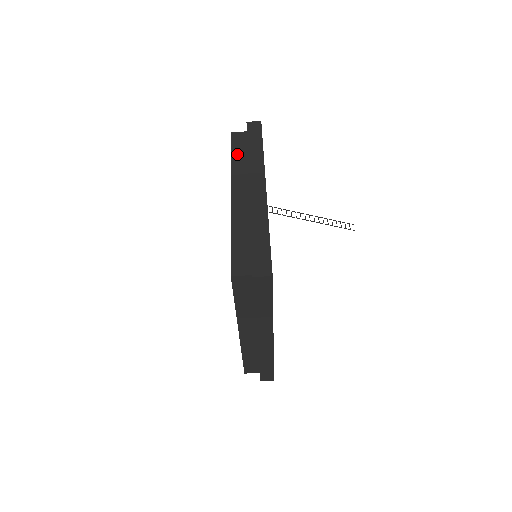
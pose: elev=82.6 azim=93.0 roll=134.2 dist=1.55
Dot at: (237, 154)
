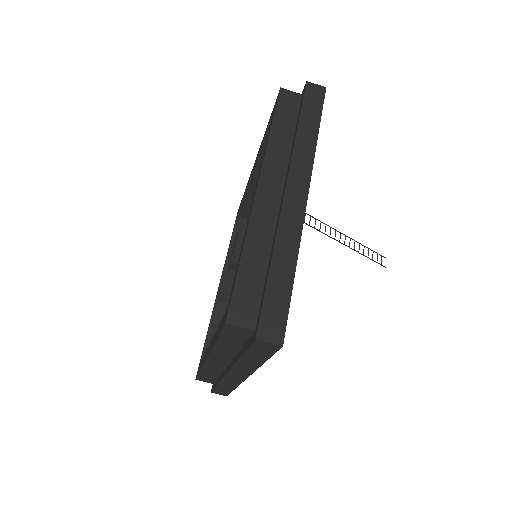
Dot at: (281, 126)
